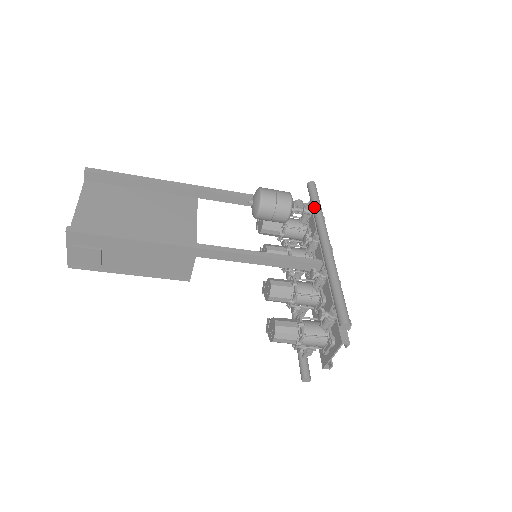
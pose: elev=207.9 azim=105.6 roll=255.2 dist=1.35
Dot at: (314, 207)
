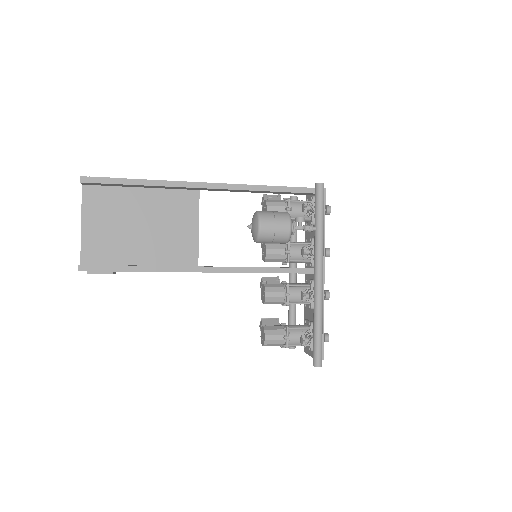
Dot at: (316, 223)
